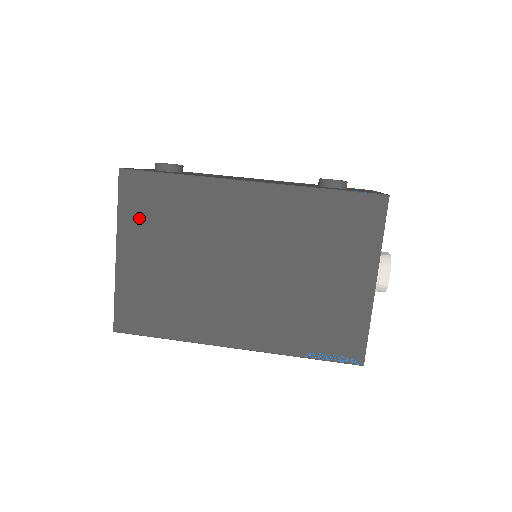
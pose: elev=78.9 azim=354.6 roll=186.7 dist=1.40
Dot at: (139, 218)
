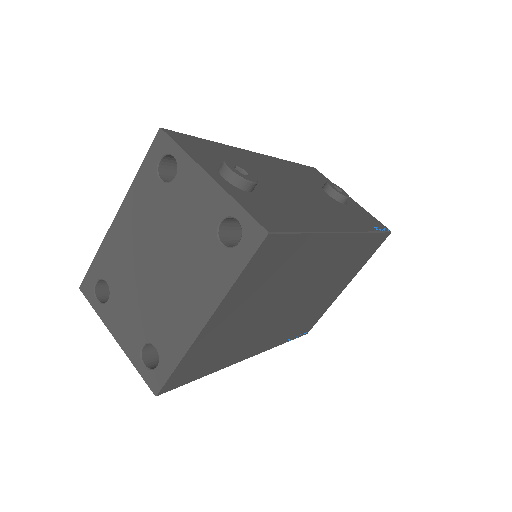
Dot at: (252, 282)
